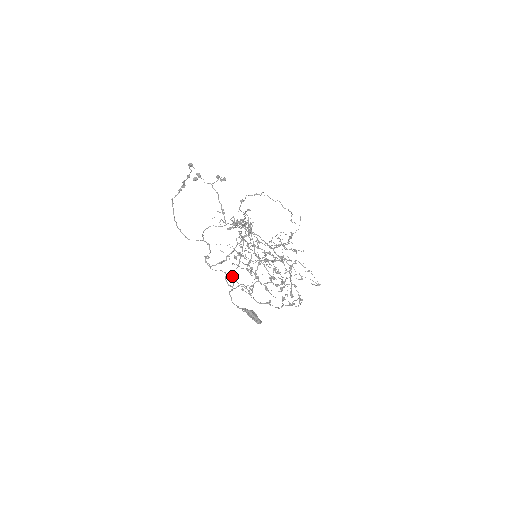
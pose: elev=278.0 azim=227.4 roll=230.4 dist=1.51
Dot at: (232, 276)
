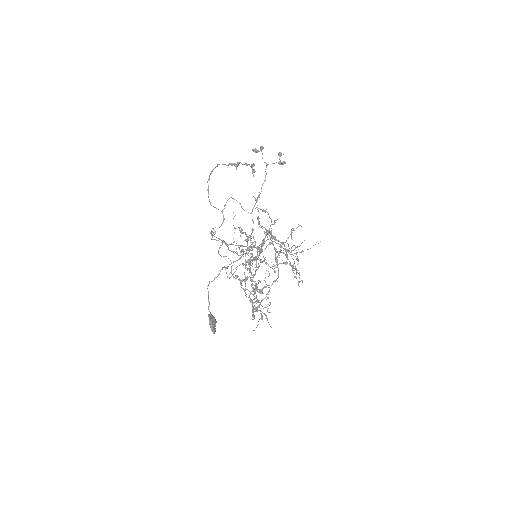
Dot at: (222, 268)
